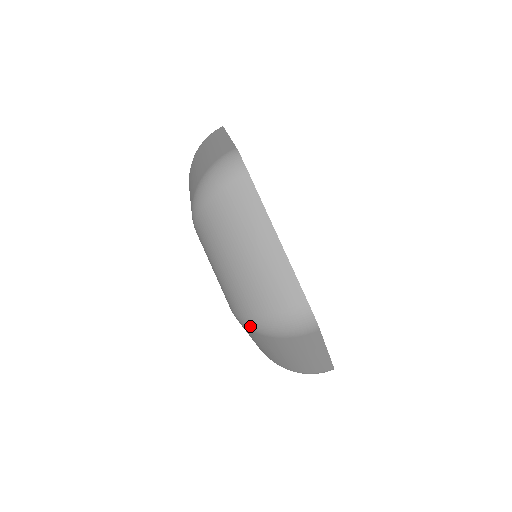
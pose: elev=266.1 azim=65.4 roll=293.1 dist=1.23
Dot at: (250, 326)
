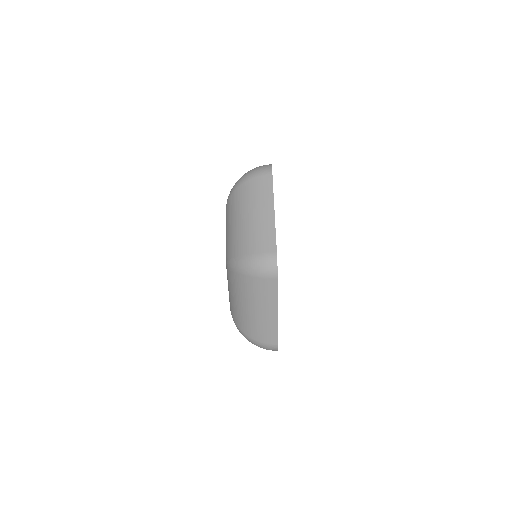
Dot at: (234, 265)
